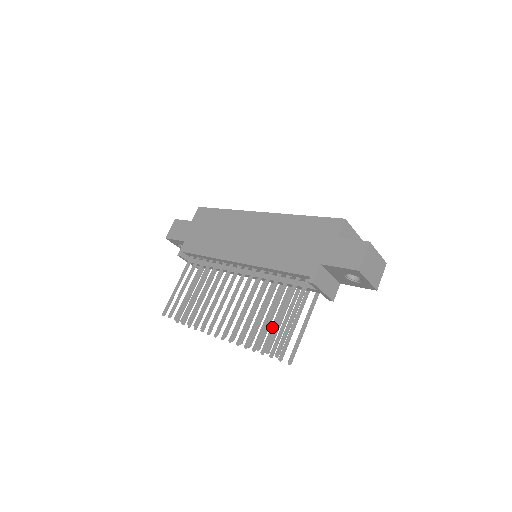
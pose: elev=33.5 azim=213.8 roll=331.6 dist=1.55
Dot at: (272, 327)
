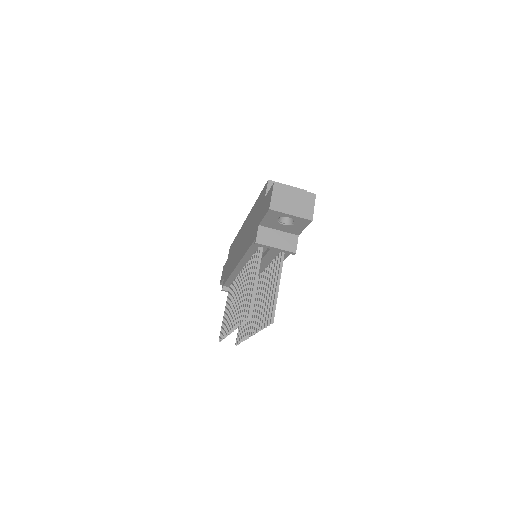
Dot at: (265, 303)
